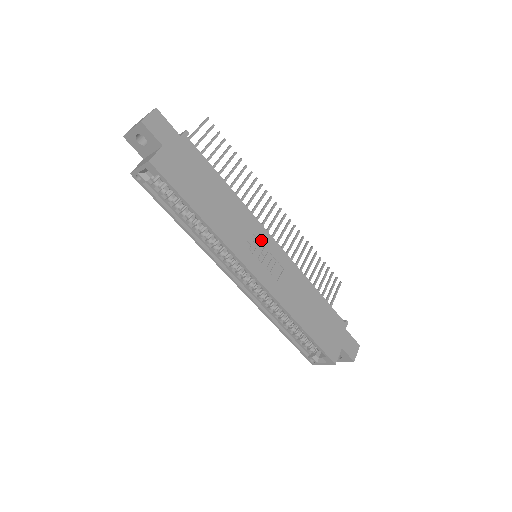
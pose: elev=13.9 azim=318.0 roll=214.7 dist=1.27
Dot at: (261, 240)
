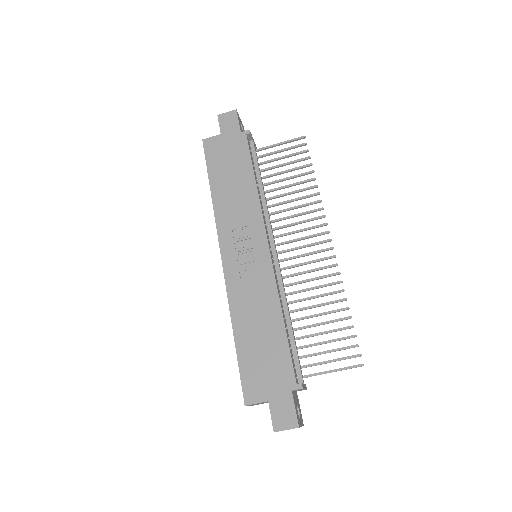
Dot at: (253, 236)
